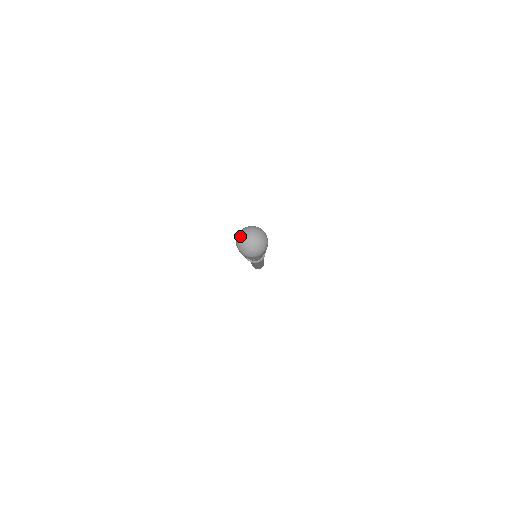
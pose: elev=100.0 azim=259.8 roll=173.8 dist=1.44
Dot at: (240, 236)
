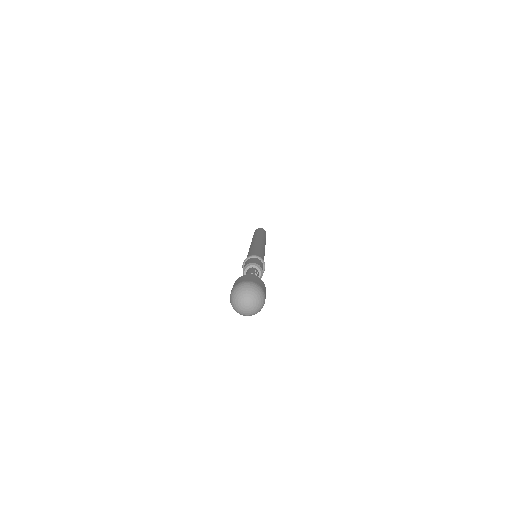
Dot at: (234, 306)
